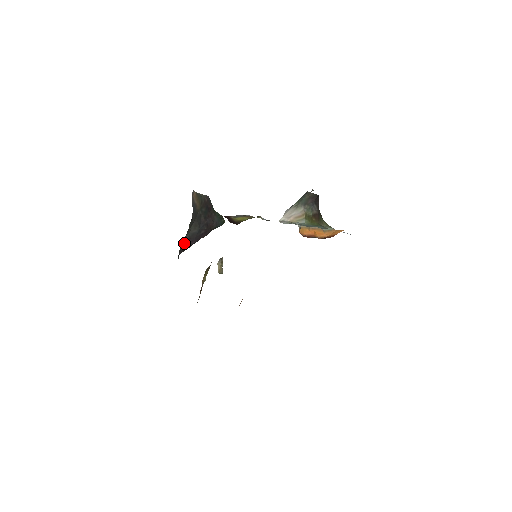
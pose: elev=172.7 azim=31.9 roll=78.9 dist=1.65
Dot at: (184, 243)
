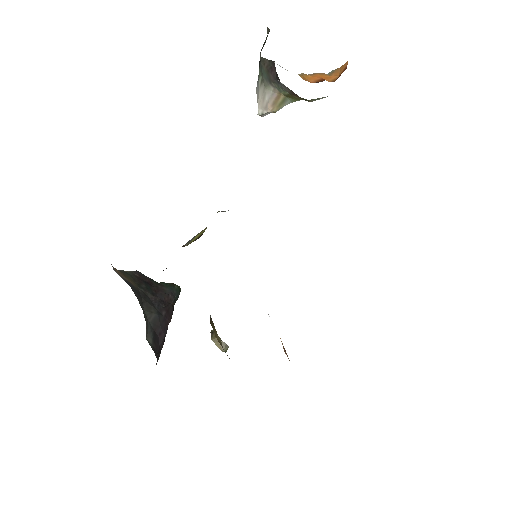
Dot at: (151, 340)
